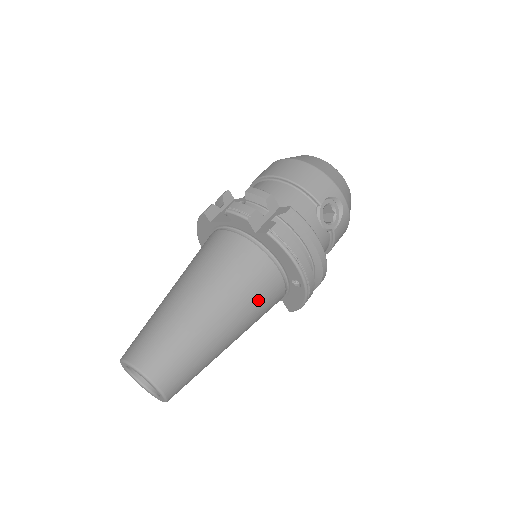
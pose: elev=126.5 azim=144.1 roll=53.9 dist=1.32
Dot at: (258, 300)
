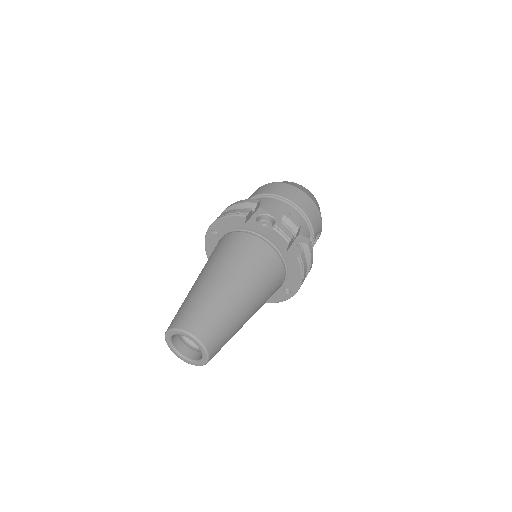
Dot at: occluded
